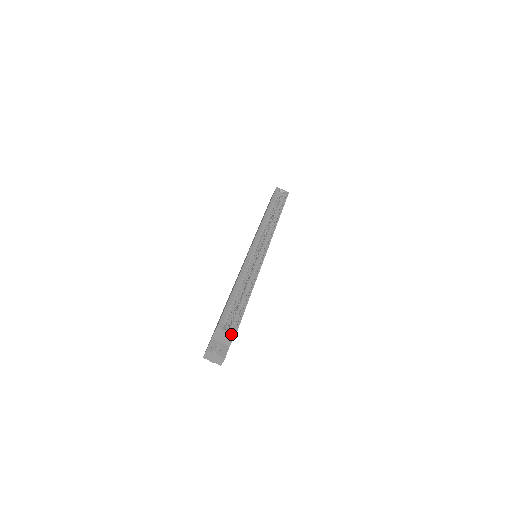
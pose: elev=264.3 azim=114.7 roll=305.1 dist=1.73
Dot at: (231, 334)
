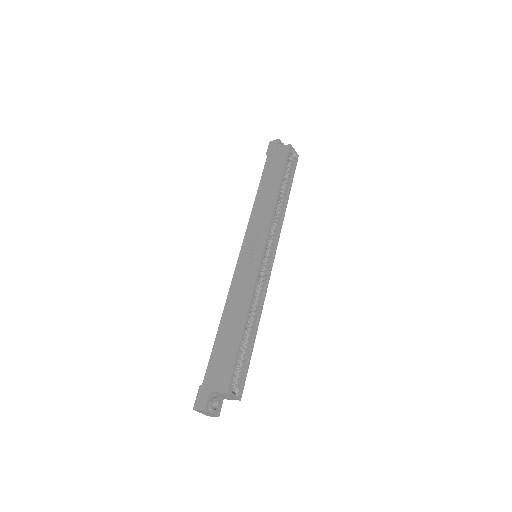
Dot at: (238, 399)
